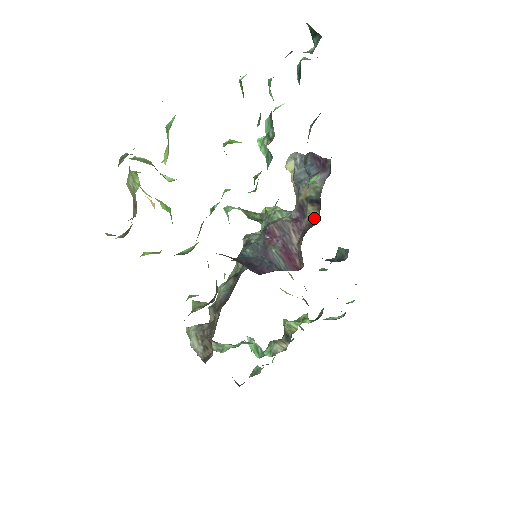
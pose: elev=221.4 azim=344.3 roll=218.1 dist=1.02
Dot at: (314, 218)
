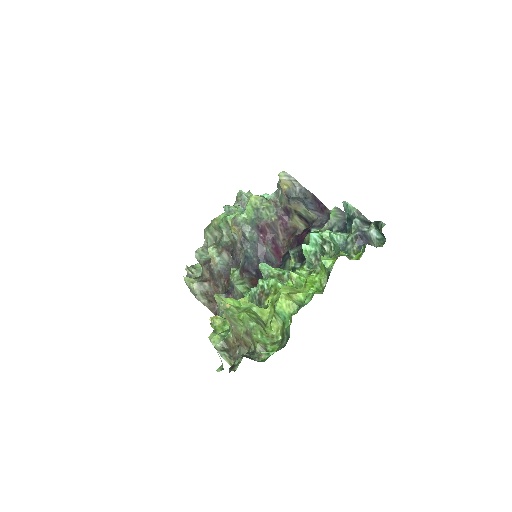
Dot at: (299, 226)
